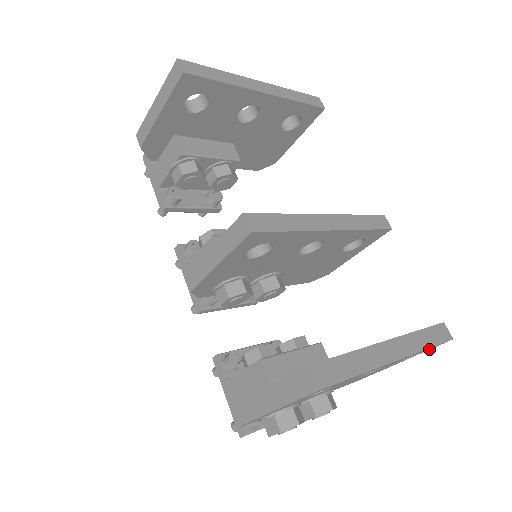
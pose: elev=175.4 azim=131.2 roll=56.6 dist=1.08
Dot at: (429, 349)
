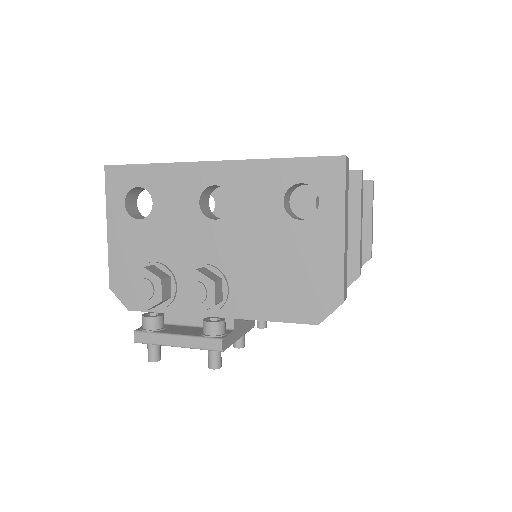
Dot at: (337, 192)
